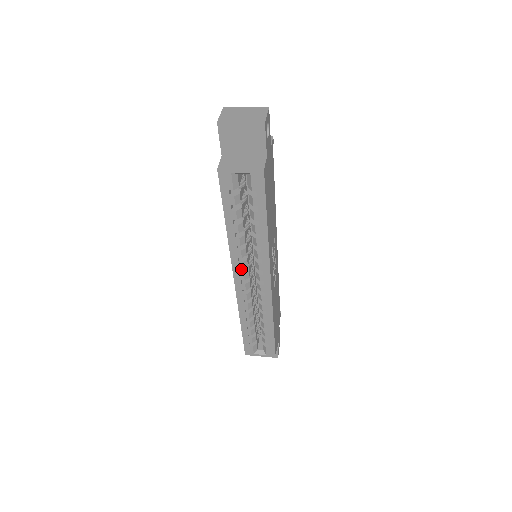
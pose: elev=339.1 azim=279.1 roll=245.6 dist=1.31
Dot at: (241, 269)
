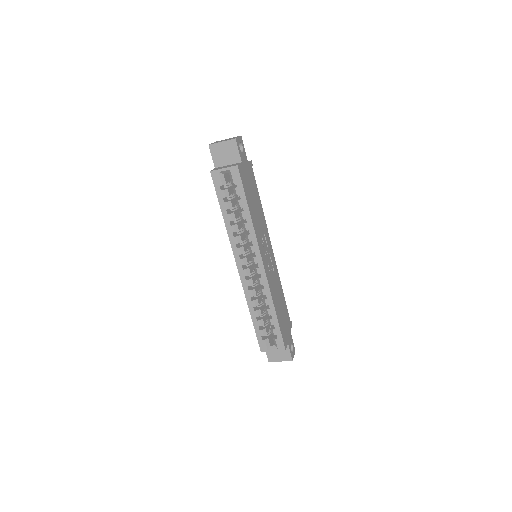
Dot at: (241, 257)
